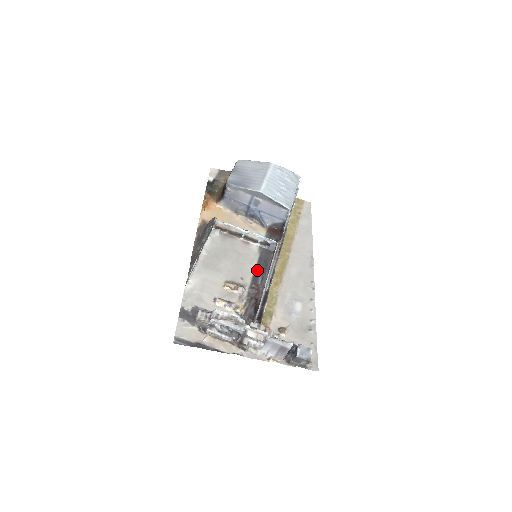
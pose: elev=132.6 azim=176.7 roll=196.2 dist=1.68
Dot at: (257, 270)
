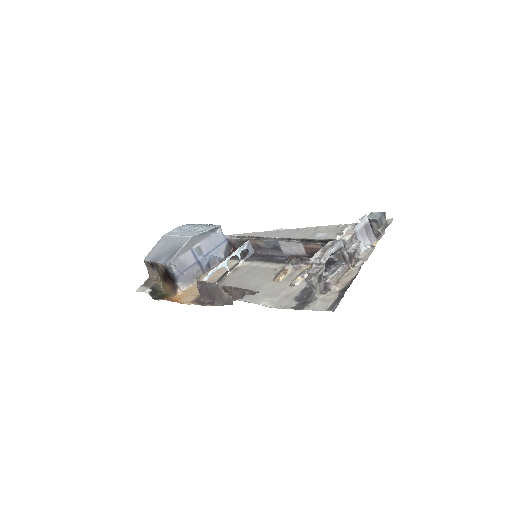
Dot at: (270, 261)
